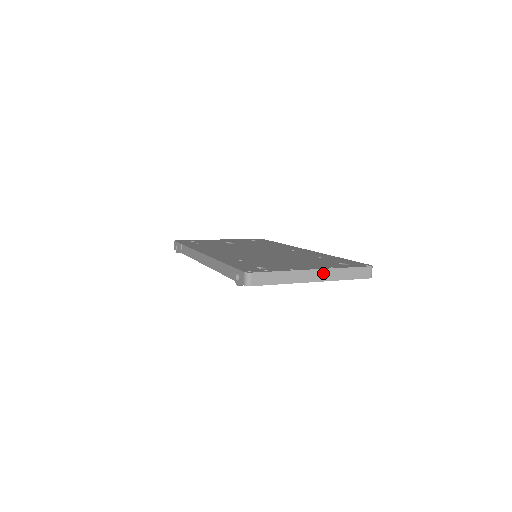
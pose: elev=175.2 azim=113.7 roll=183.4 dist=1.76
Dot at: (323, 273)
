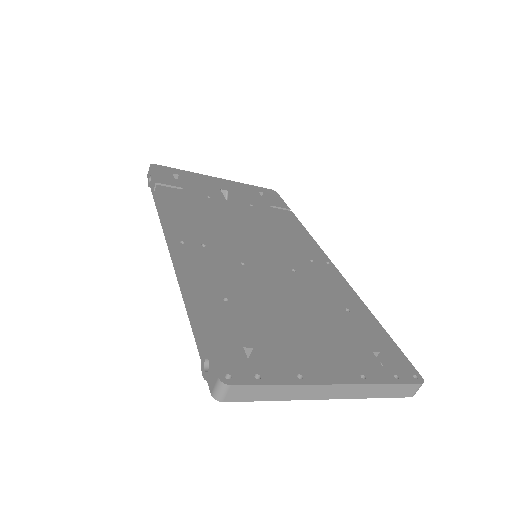
Dot at: (347, 389)
